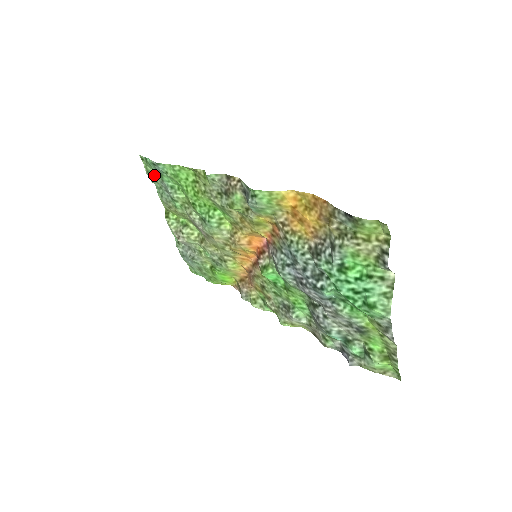
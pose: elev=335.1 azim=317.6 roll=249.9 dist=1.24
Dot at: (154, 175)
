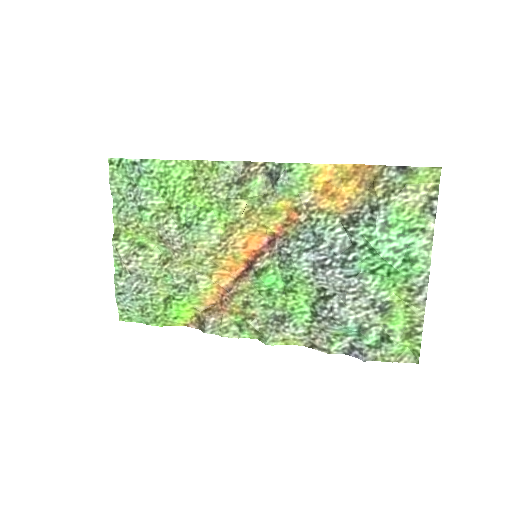
Dot at: (120, 183)
